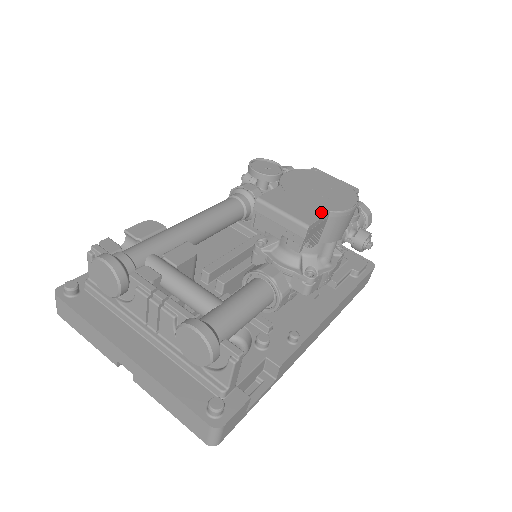
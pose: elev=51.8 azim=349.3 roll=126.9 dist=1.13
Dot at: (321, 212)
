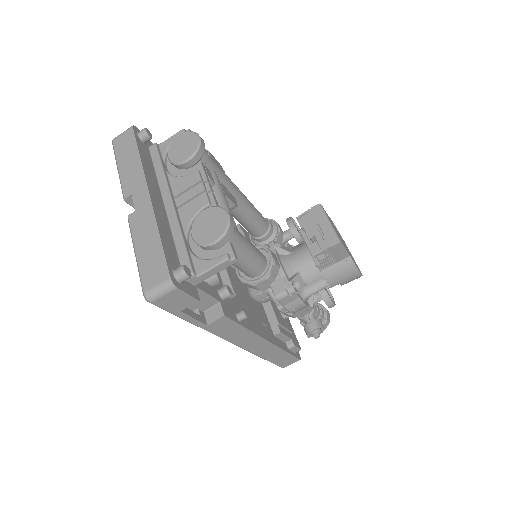
Dot at: occluded
